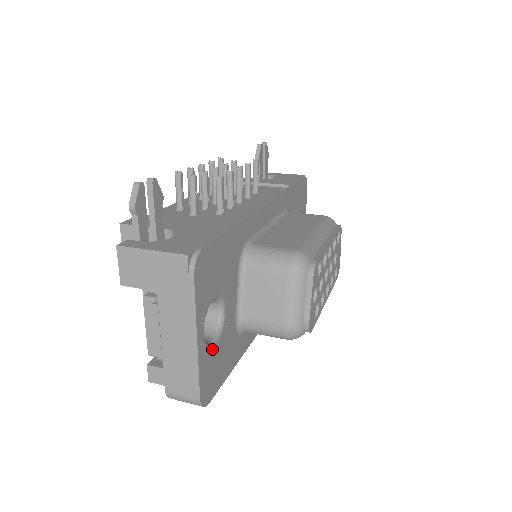
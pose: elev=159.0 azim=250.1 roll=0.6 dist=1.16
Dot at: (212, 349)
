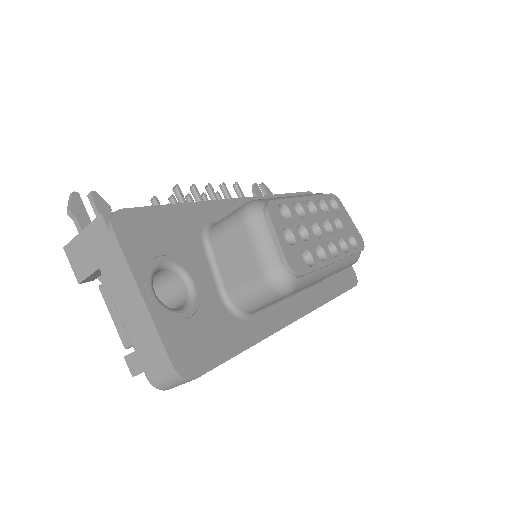
Dot at: (179, 315)
